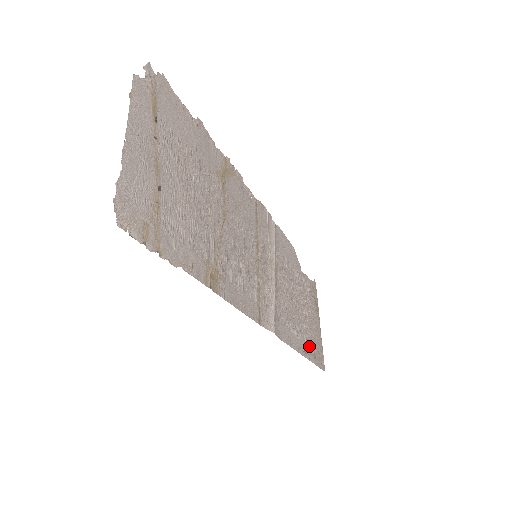
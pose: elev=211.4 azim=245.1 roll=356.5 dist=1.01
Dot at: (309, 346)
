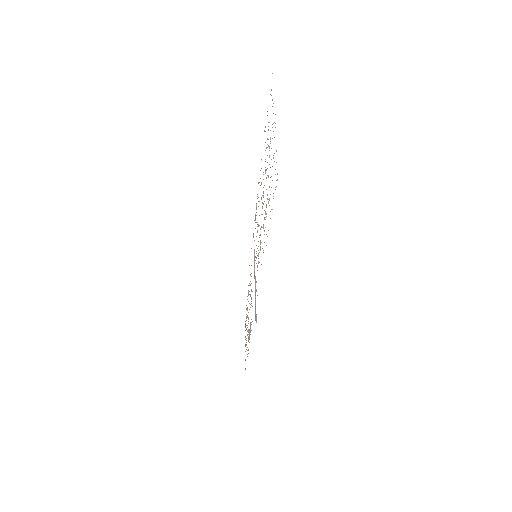
Dot at: occluded
